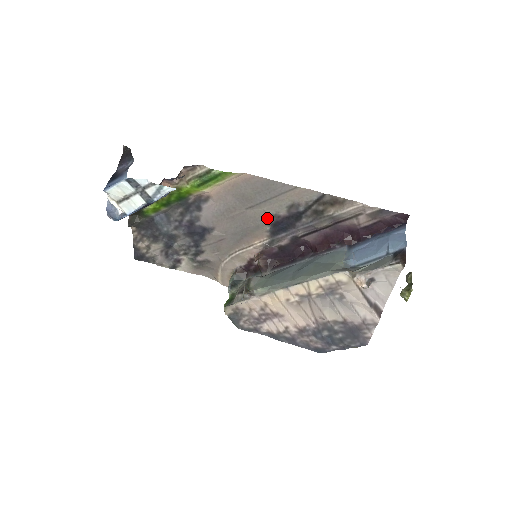
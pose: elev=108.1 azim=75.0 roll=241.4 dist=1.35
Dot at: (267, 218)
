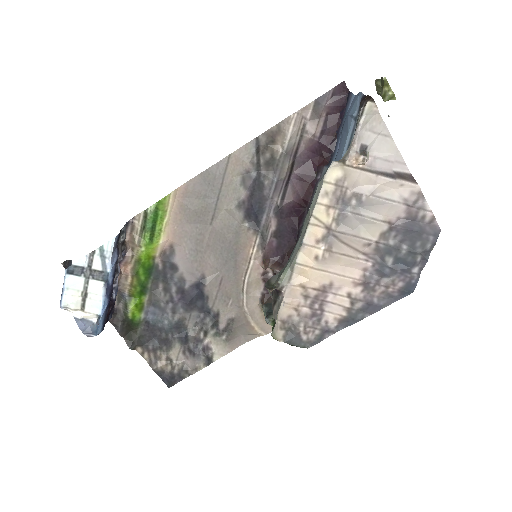
Dot at: (236, 215)
